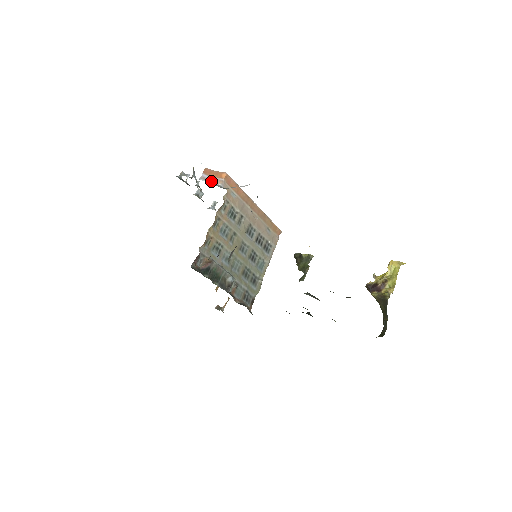
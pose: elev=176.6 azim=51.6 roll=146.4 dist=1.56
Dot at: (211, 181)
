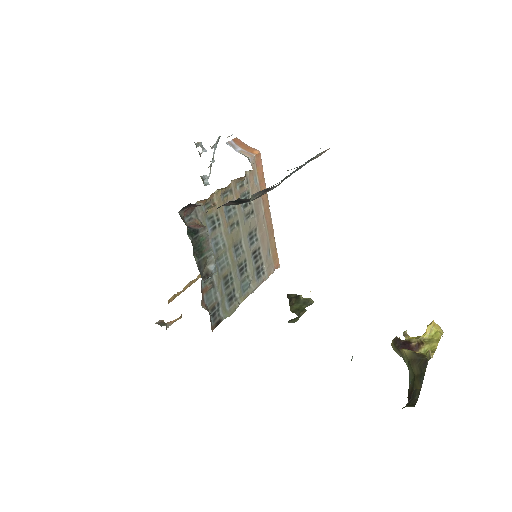
Dot at: (239, 150)
